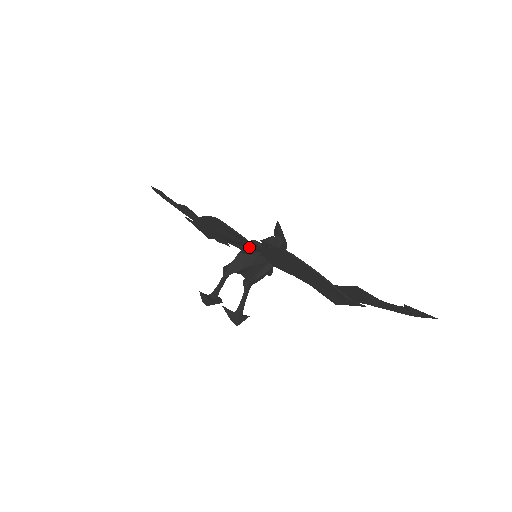
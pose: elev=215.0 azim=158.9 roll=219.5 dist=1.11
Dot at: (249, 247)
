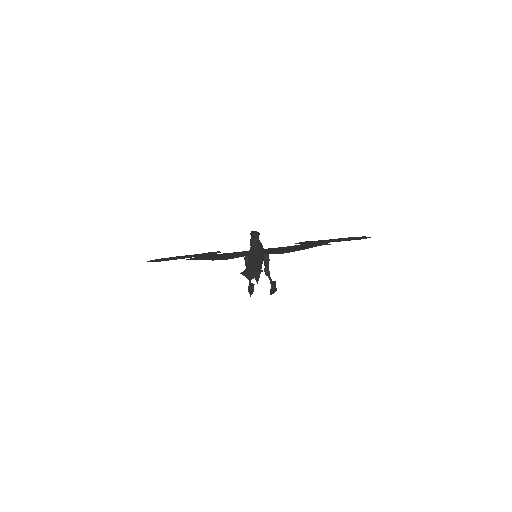
Dot at: (258, 261)
